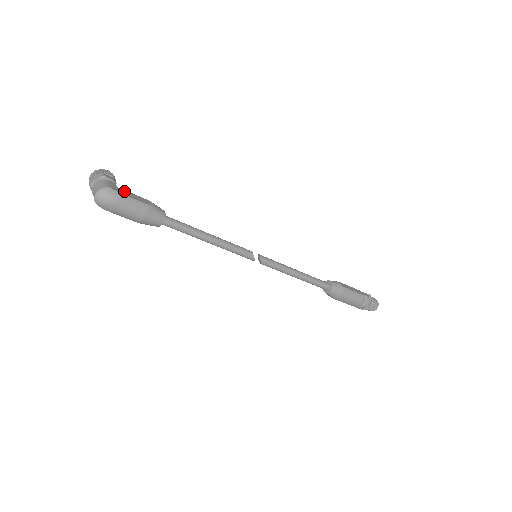
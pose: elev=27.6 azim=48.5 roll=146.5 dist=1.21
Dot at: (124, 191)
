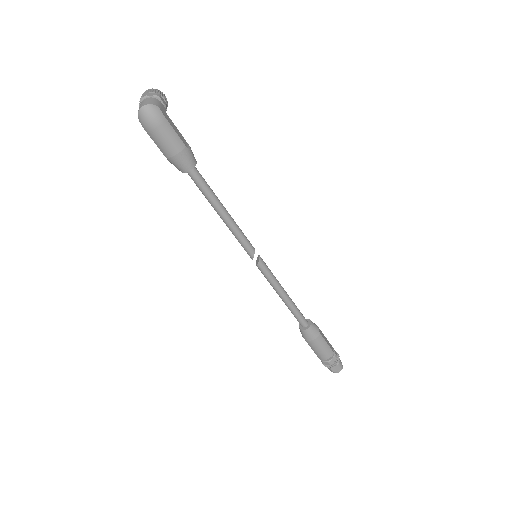
Dot at: (170, 120)
